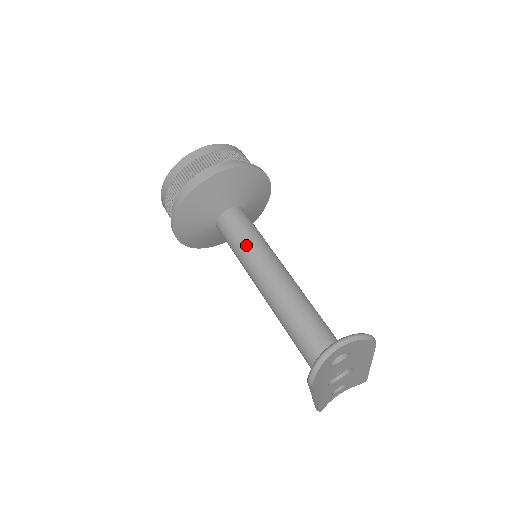
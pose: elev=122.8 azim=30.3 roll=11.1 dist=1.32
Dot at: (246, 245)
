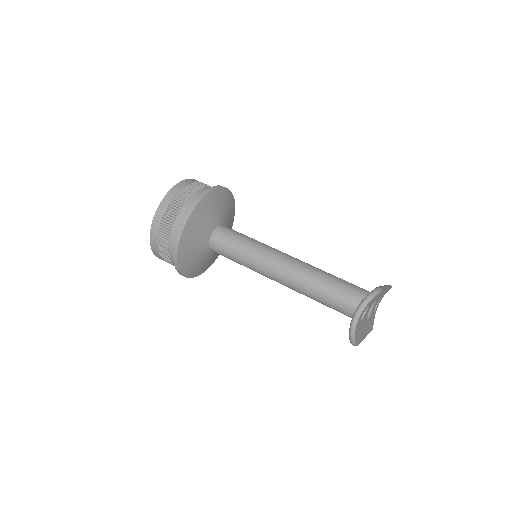
Dot at: (244, 256)
